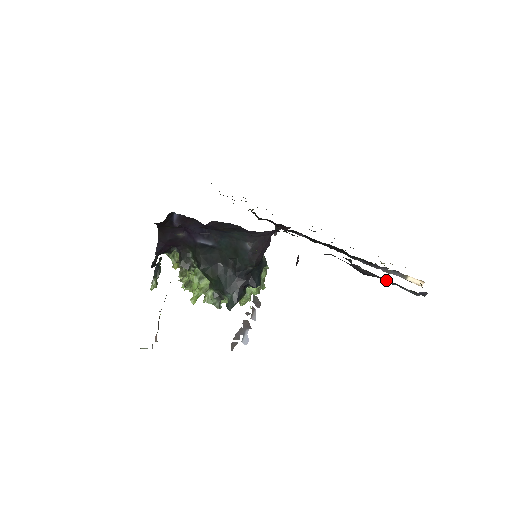
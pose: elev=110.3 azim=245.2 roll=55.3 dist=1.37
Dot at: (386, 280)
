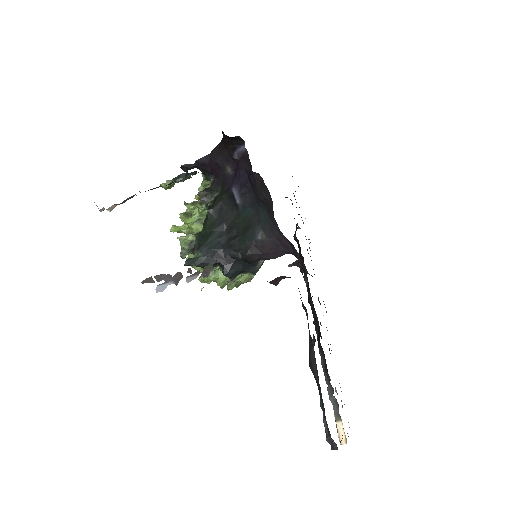
Dot at: (320, 394)
